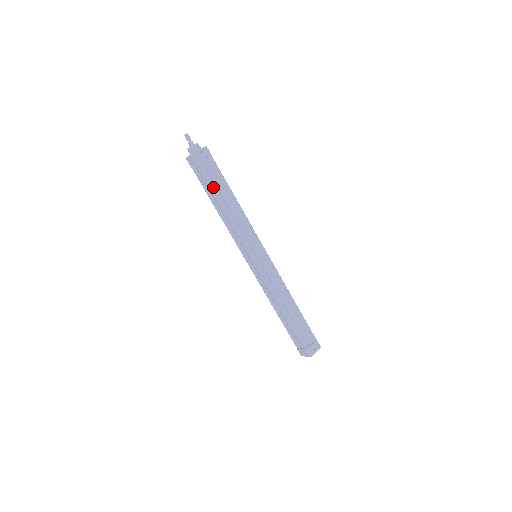
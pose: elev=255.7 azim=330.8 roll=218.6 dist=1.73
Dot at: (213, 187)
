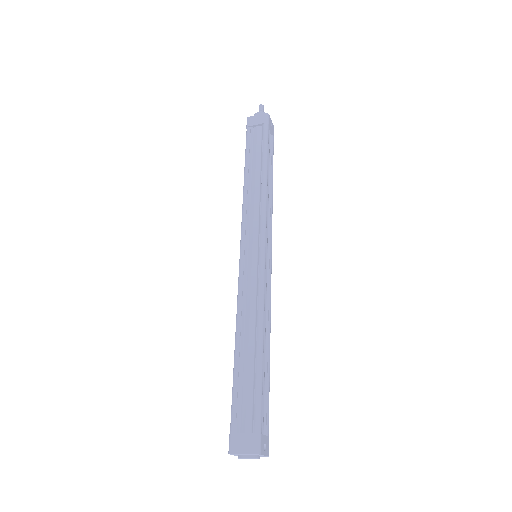
Dot at: (267, 150)
